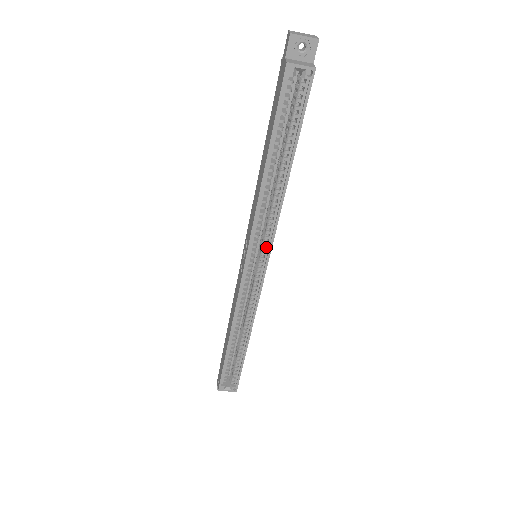
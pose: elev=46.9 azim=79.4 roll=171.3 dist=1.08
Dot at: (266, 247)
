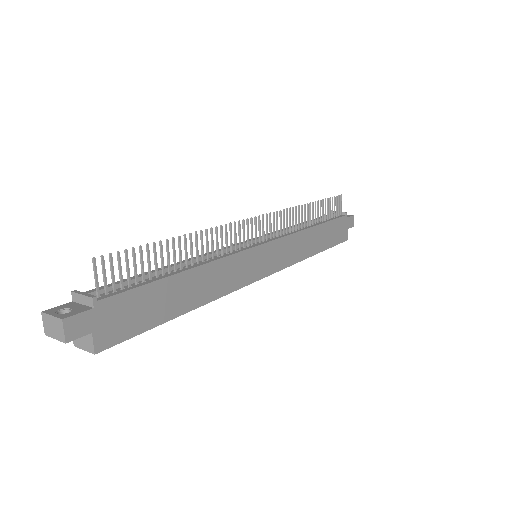
Dot at: occluded
